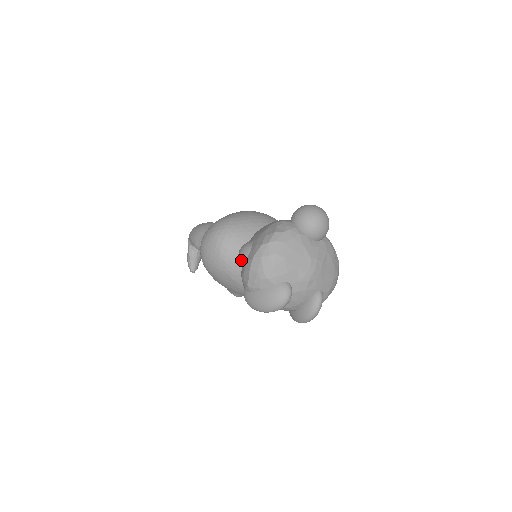
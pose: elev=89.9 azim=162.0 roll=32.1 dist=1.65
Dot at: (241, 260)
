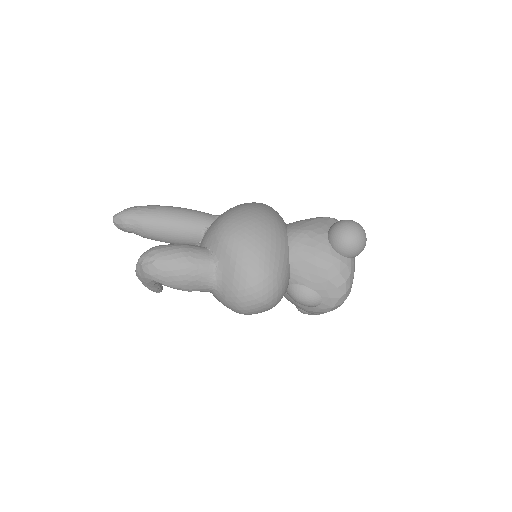
Dot at: occluded
